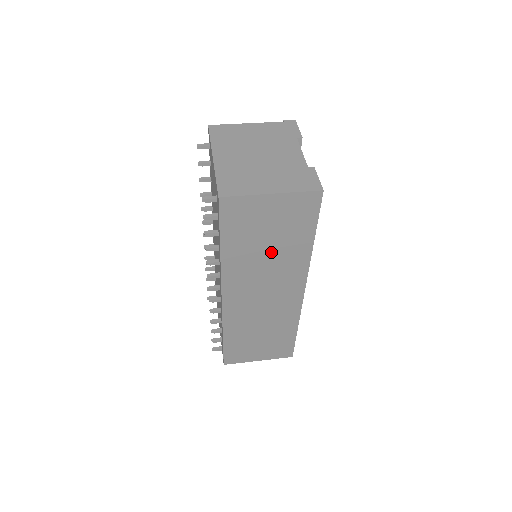
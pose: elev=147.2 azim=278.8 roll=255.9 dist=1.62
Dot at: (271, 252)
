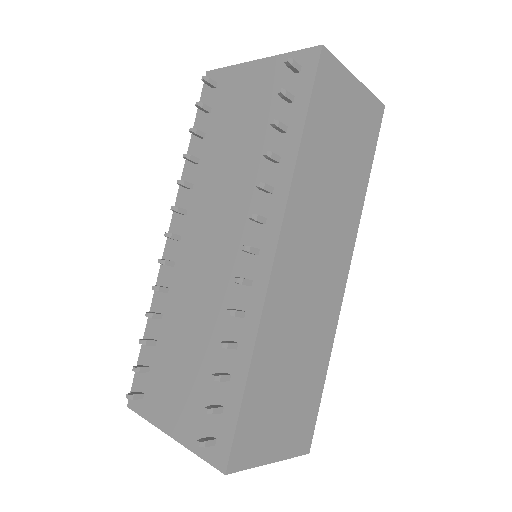
Dot at: (338, 178)
